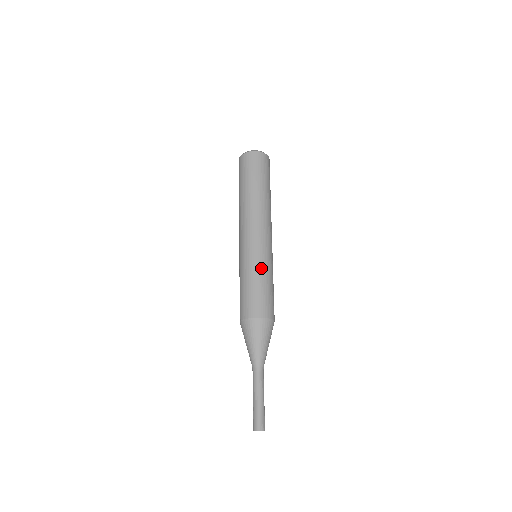
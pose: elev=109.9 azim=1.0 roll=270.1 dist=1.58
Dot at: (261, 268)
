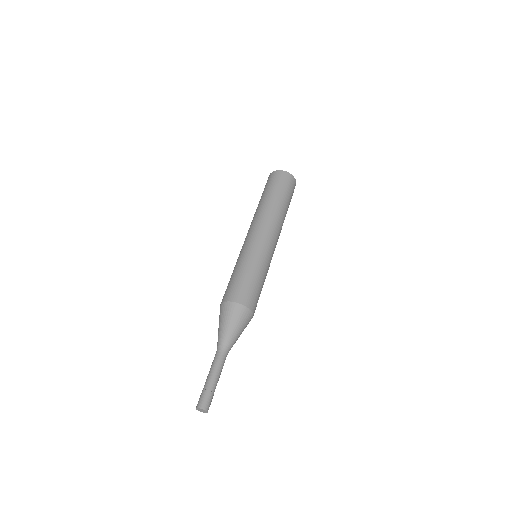
Dot at: (265, 269)
